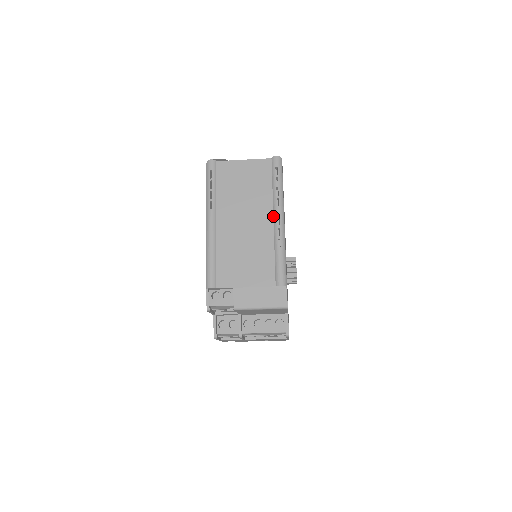
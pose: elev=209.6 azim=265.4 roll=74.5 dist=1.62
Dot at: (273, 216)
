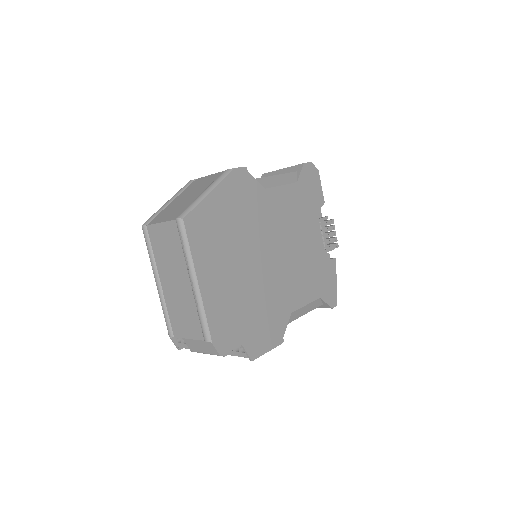
Dot at: (189, 278)
